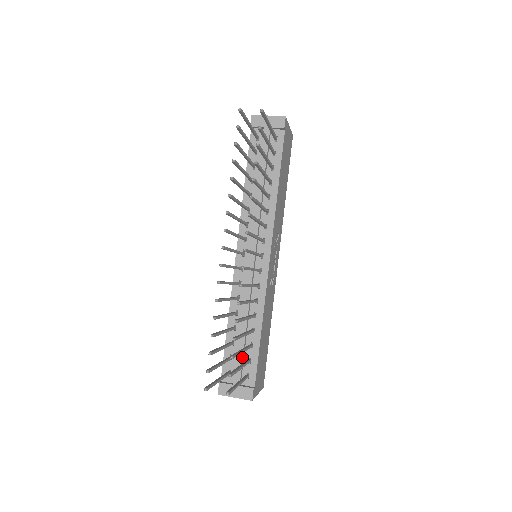
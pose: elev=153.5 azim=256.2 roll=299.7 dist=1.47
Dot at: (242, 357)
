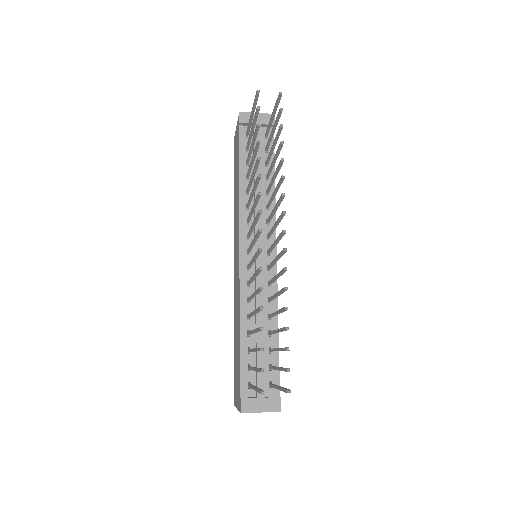
Dot at: (263, 364)
